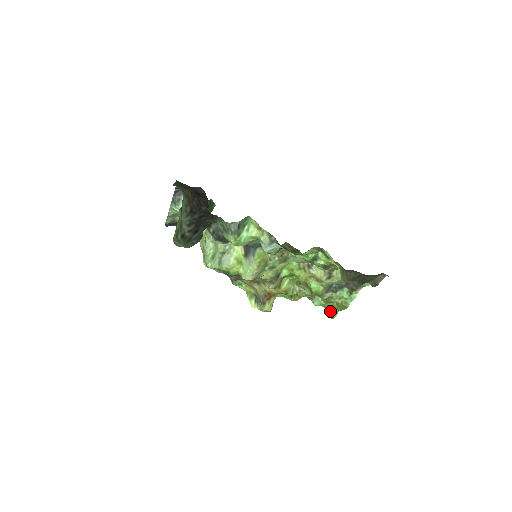
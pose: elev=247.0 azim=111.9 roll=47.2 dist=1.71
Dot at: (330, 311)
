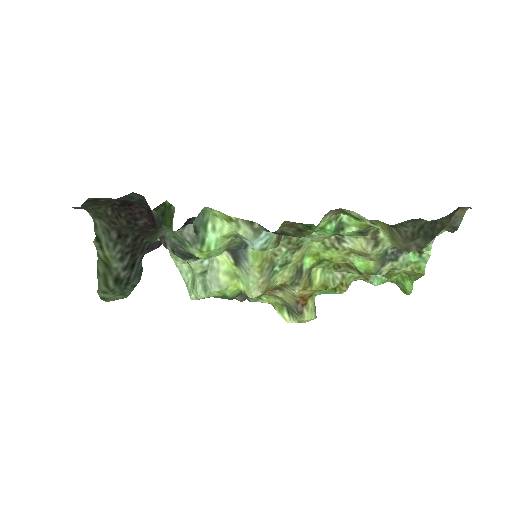
Dot at: (401, 285)
